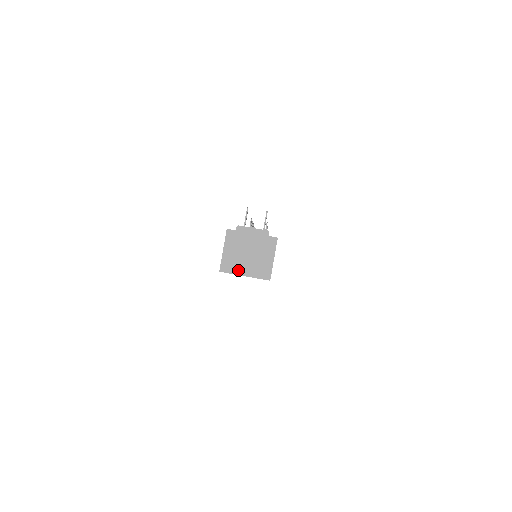
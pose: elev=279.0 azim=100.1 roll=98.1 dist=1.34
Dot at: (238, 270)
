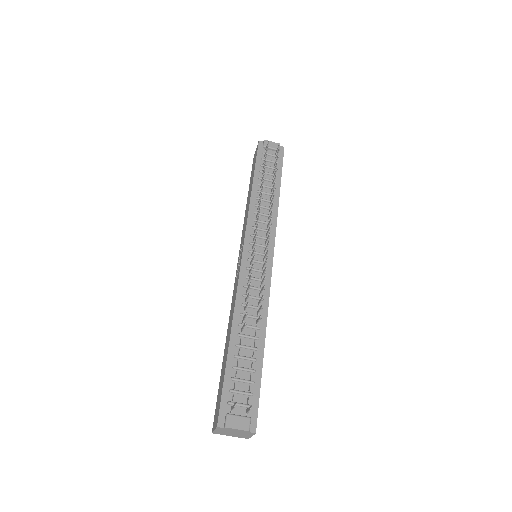
Dot at: occluded
